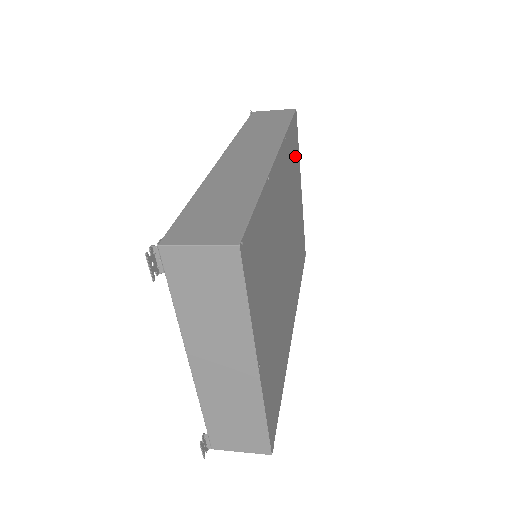
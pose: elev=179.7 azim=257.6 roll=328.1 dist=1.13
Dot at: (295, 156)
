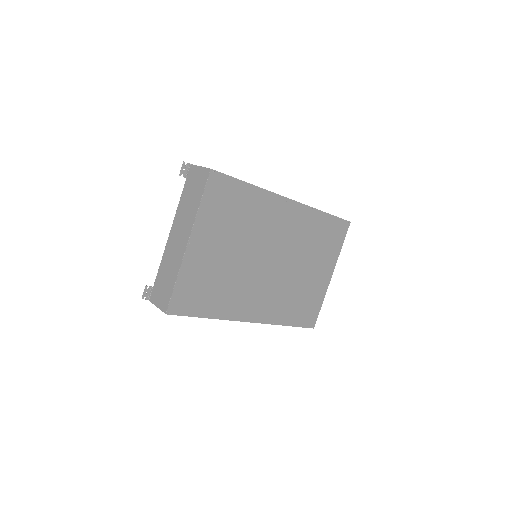
Dot at: (330, 242)
